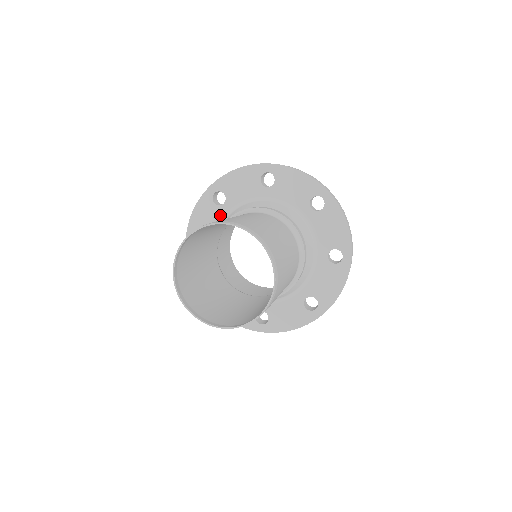
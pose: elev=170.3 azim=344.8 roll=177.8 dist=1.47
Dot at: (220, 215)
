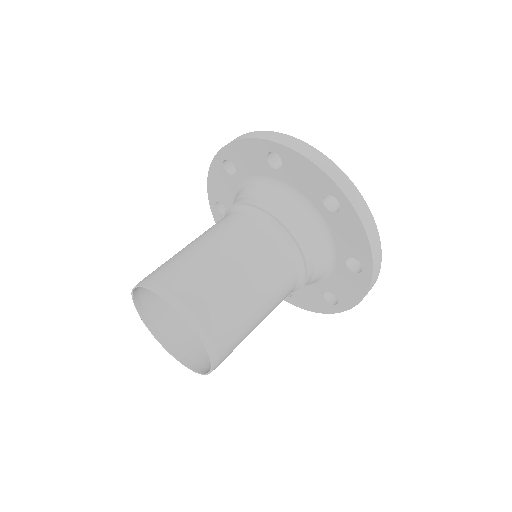
Dot at: (233, 185)
